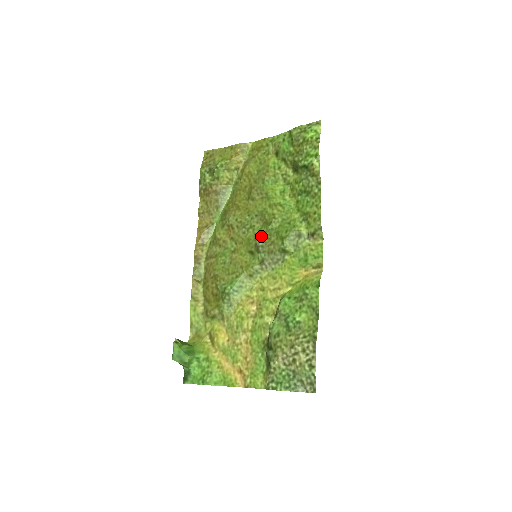
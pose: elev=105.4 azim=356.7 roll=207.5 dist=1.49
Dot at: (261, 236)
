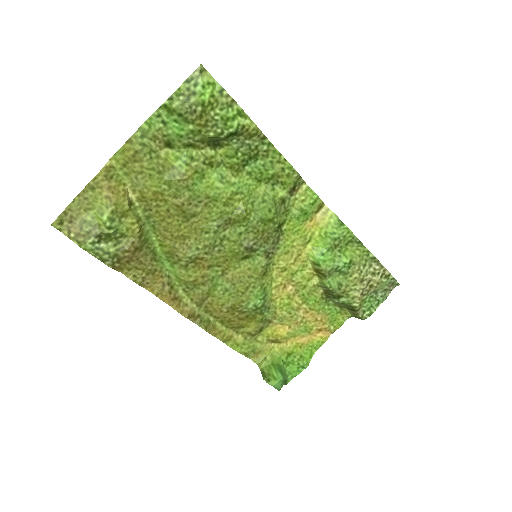
Dot at: (245, 237)
